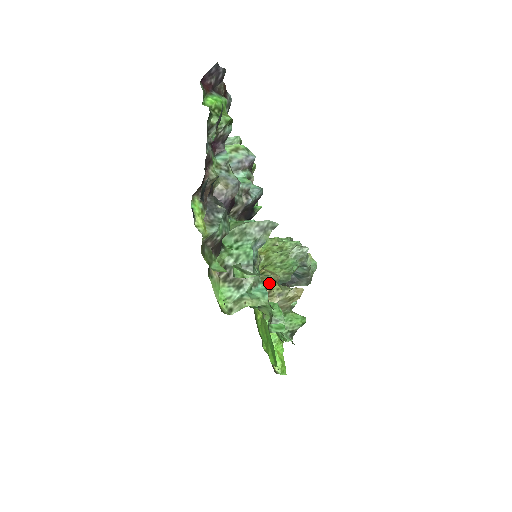
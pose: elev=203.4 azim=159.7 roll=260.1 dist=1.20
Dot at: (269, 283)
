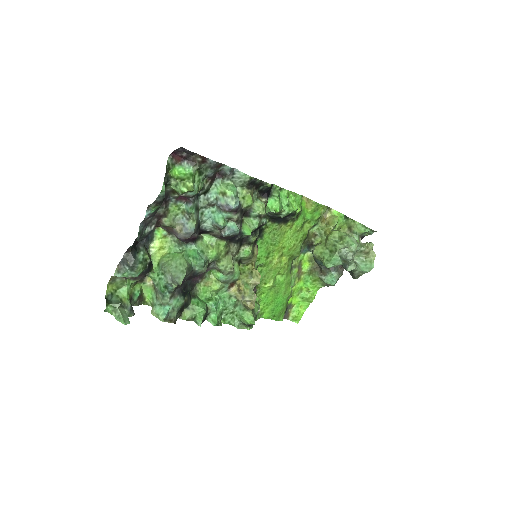
Dot at: (244, 284)
